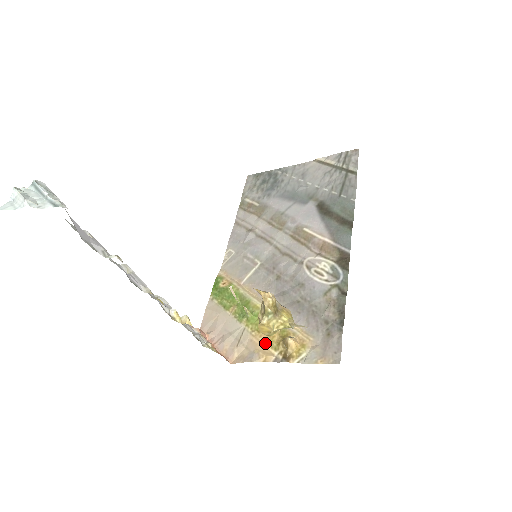
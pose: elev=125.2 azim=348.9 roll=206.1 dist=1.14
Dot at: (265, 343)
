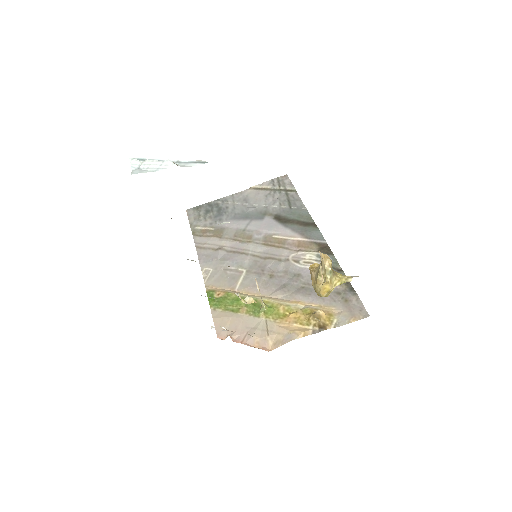
Dot at: (295, 324)
